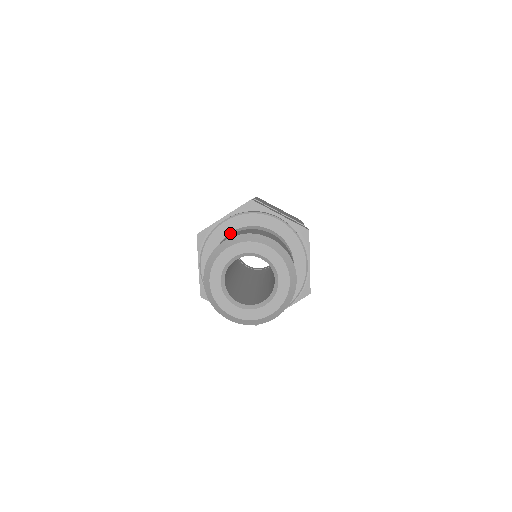
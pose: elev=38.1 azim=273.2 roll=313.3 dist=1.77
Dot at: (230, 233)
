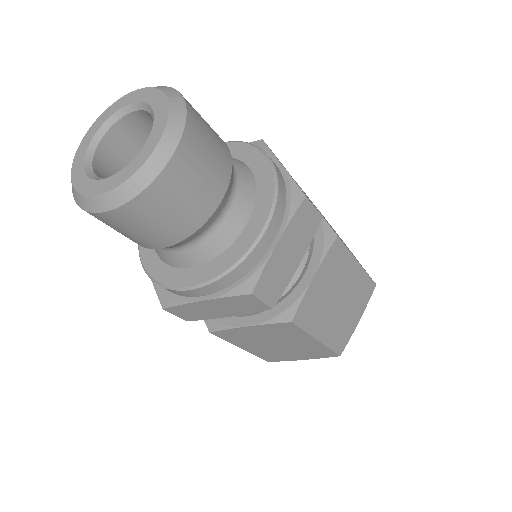
Dot at: occluded
